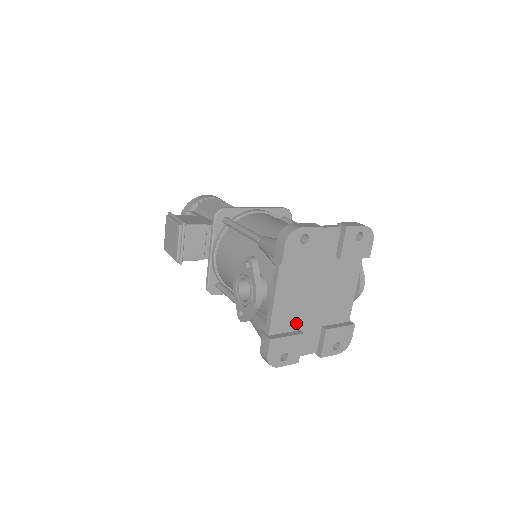
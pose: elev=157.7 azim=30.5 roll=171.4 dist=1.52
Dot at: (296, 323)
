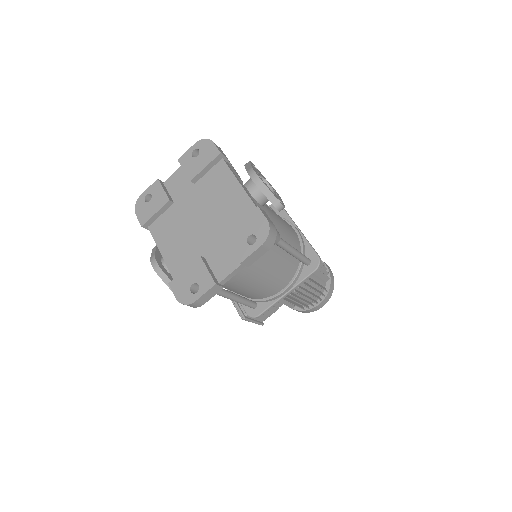
Dot at: (196, 255)
